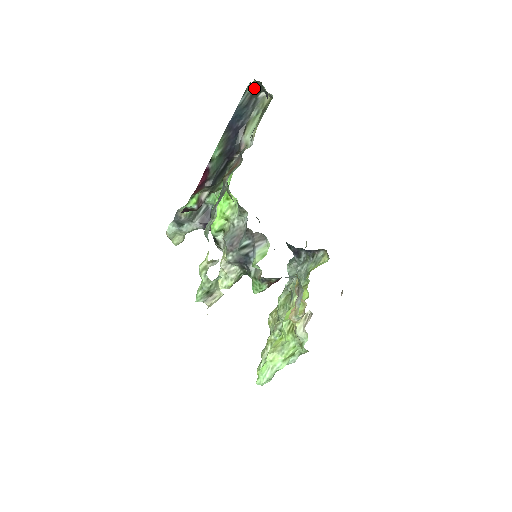
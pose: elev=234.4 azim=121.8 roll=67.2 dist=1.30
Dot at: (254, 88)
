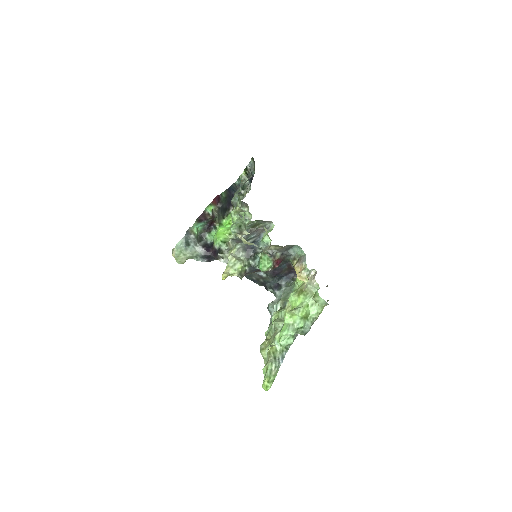
Dot at: occluded
